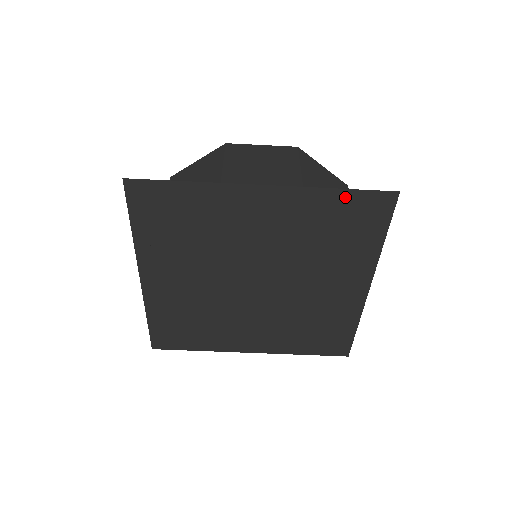
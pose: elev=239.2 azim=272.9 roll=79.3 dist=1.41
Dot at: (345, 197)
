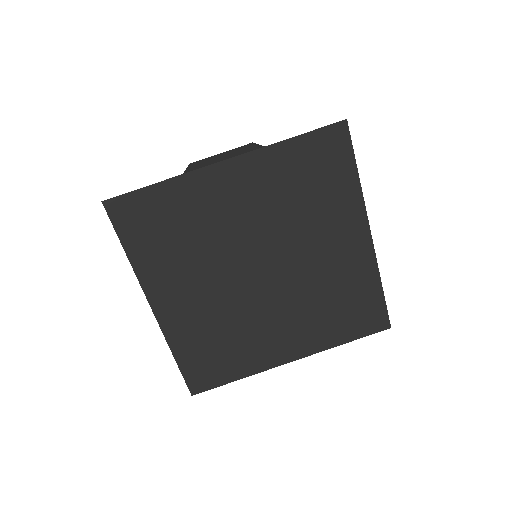
Dot at: (302, 144)
